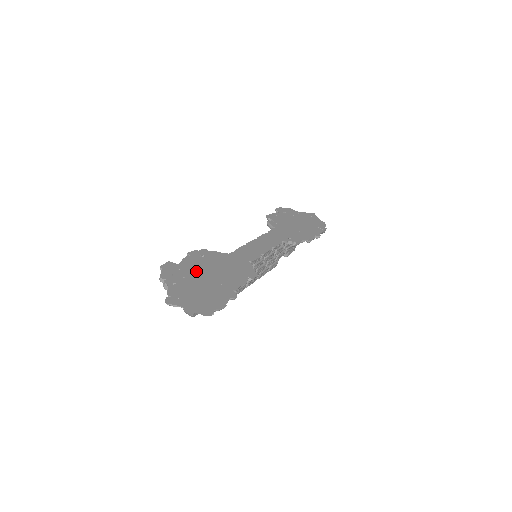
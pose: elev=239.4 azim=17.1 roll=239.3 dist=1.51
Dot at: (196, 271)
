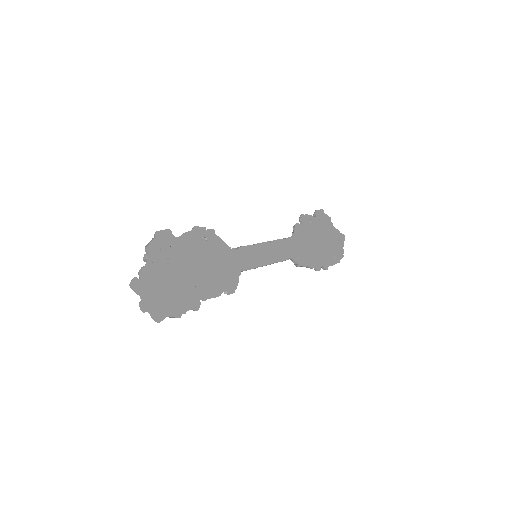
Dot at: (185, 257)
